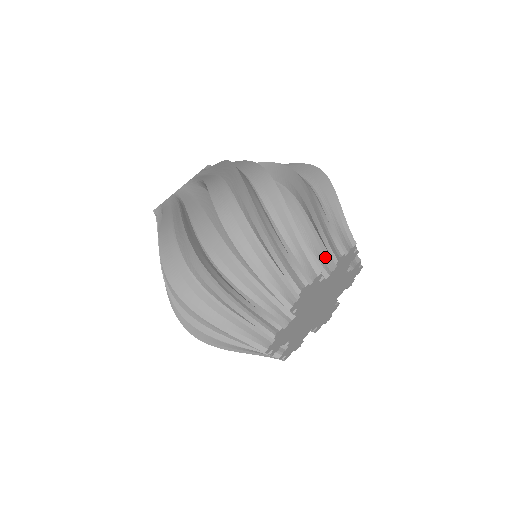
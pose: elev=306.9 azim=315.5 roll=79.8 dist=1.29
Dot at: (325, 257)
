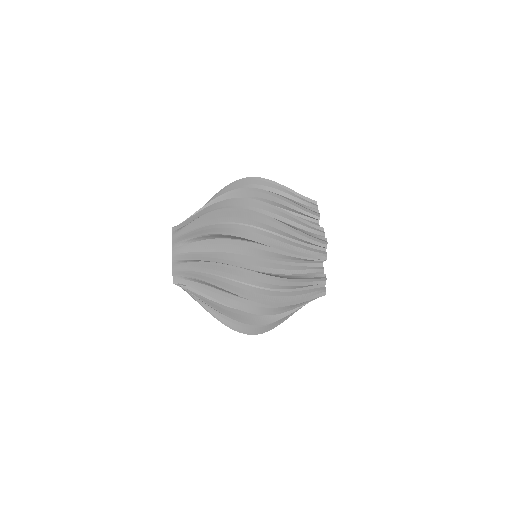
Dot at: (309, 221)
